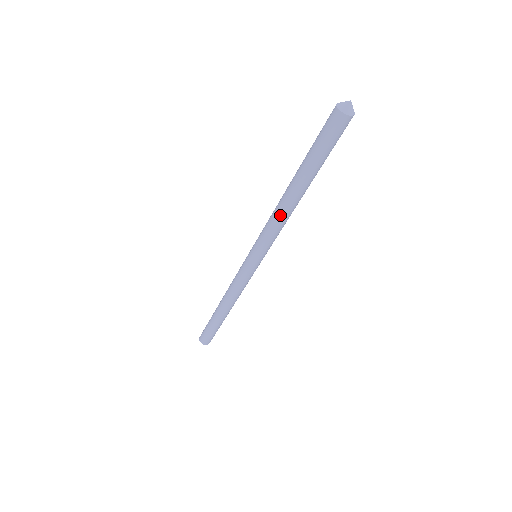
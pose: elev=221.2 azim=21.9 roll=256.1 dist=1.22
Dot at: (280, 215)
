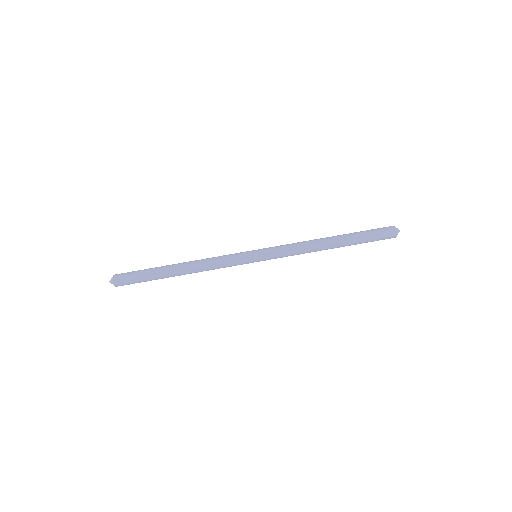
Dot at: (310, 248)
